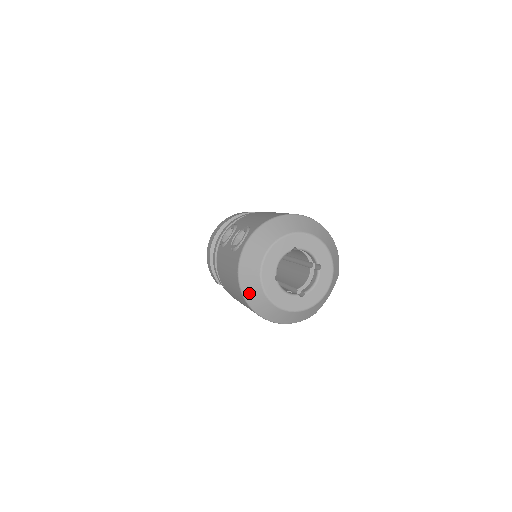
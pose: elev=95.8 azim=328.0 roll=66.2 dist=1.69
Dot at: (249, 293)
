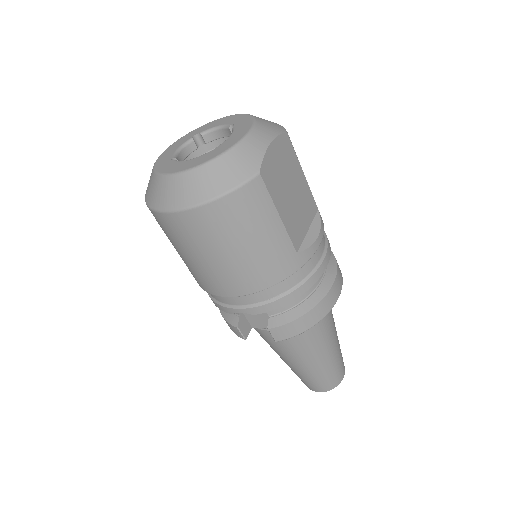
Dot at: (151, 196)
